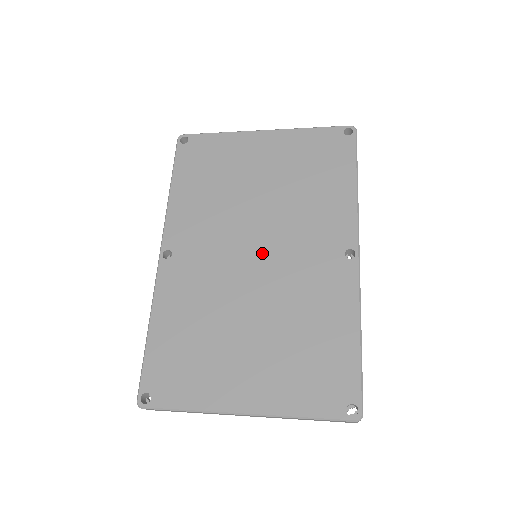
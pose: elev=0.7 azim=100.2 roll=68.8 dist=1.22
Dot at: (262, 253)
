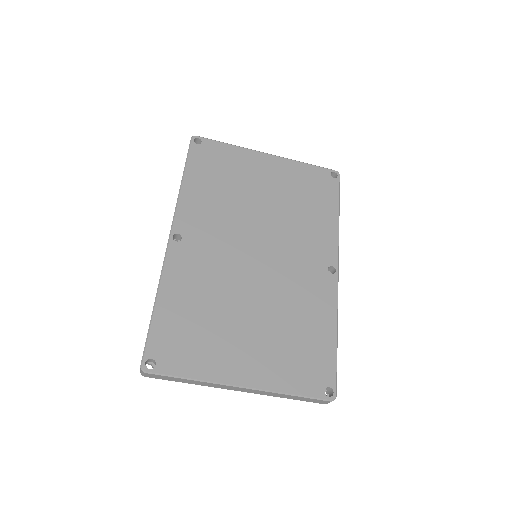
Dot at: (263, 254)
